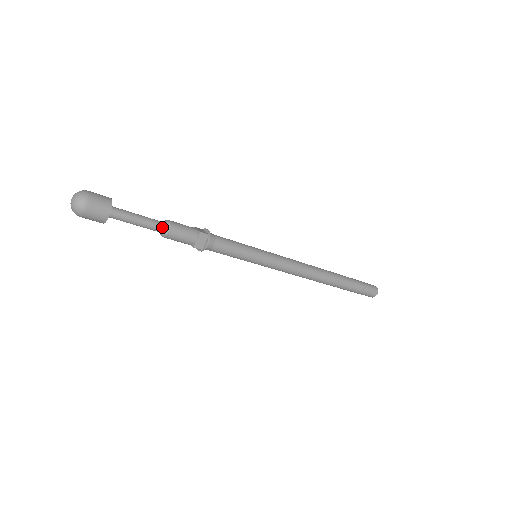
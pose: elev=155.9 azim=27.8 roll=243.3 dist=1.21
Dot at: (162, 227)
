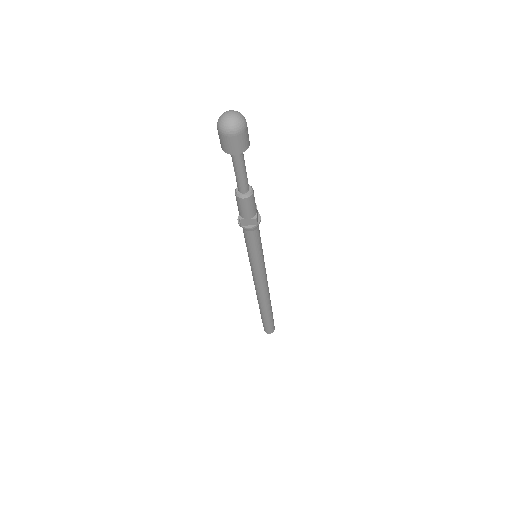
Dot at: (248, 185)
